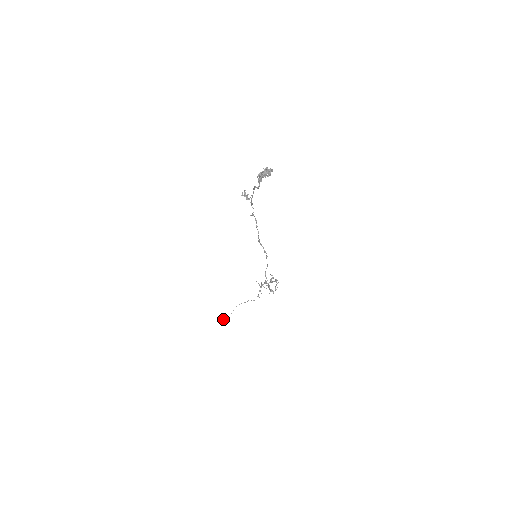
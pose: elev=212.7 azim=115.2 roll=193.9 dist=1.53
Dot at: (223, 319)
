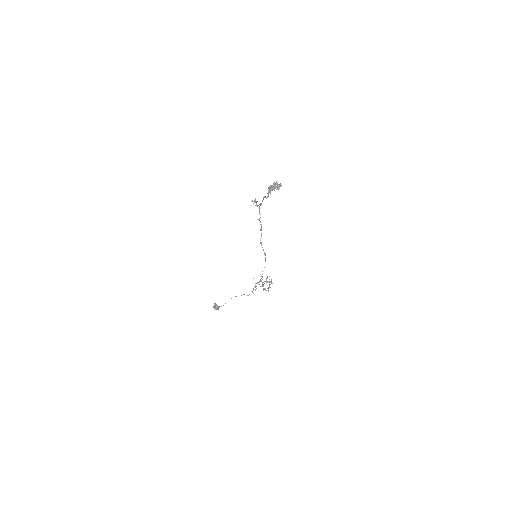
Dot at: (217, 307)
